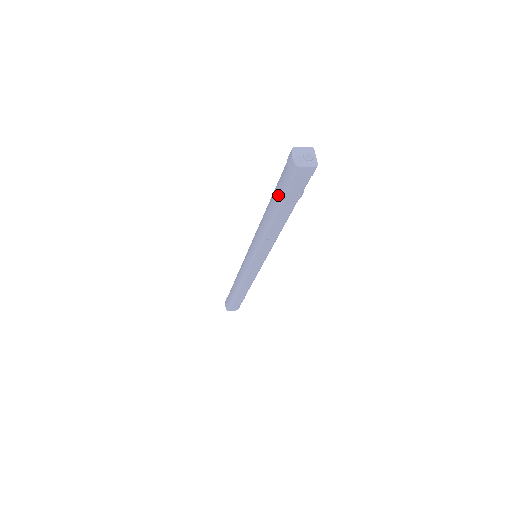
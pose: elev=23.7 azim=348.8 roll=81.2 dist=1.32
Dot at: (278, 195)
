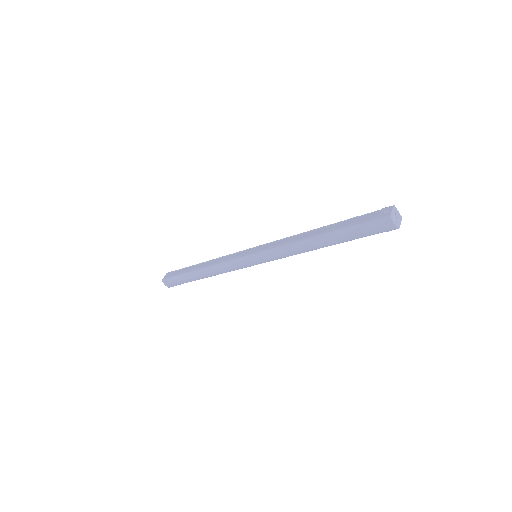
Dot at: (352, 238)
